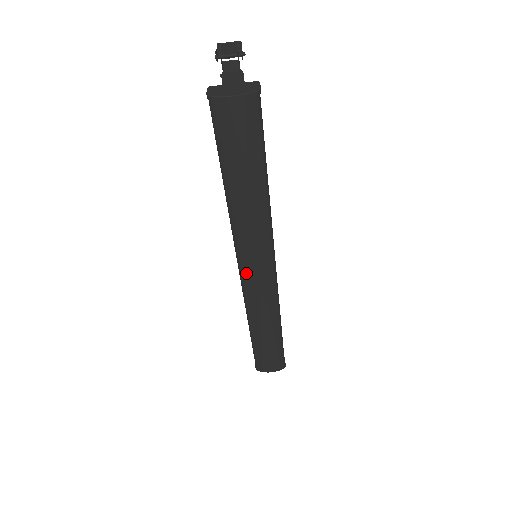
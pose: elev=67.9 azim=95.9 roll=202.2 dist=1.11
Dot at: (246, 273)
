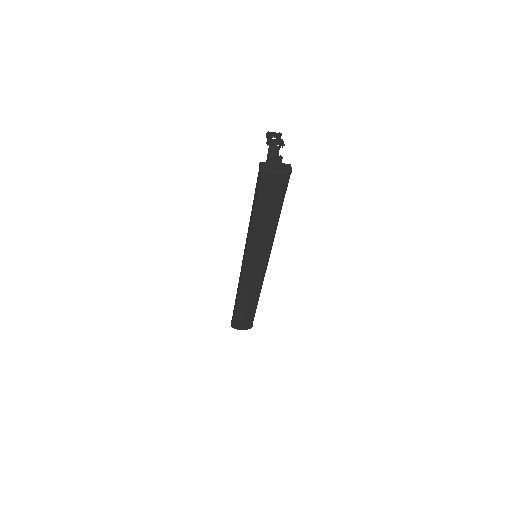
Dot at: (248, 266)
